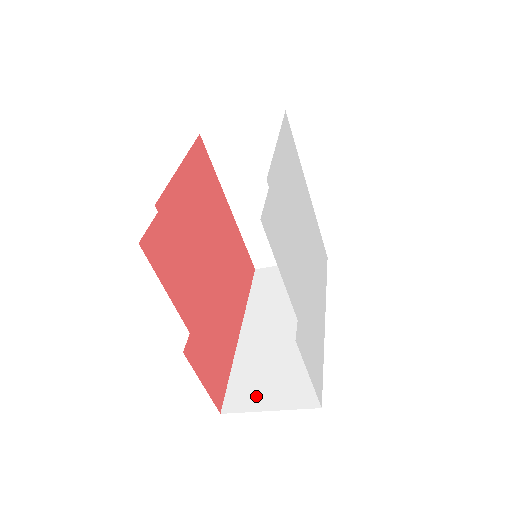
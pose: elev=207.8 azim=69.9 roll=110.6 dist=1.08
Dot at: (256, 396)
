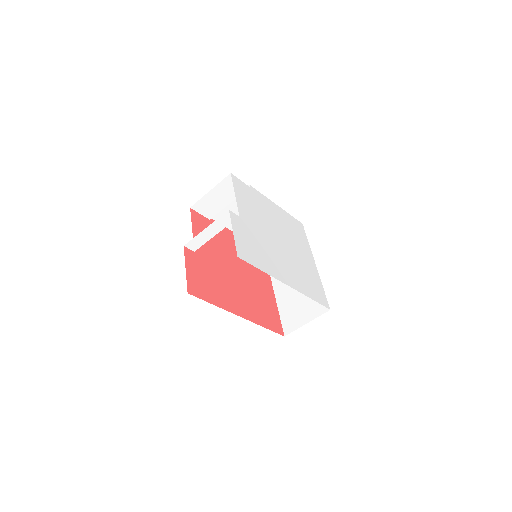
Dot at: occluded
